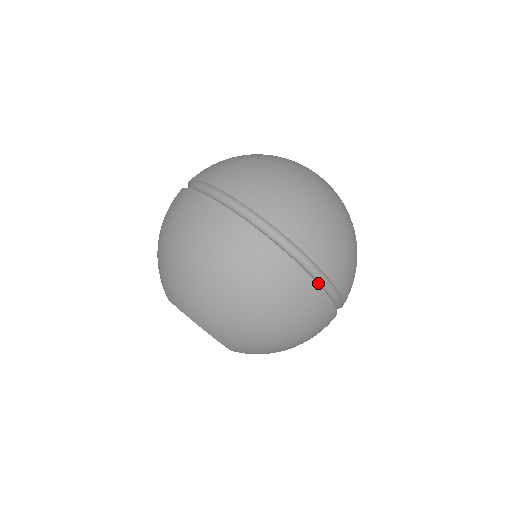
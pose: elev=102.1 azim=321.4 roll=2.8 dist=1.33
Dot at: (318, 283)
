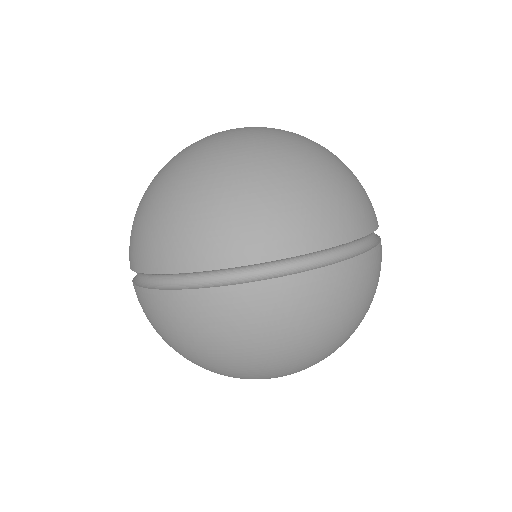
Dot at: (375, 242)
